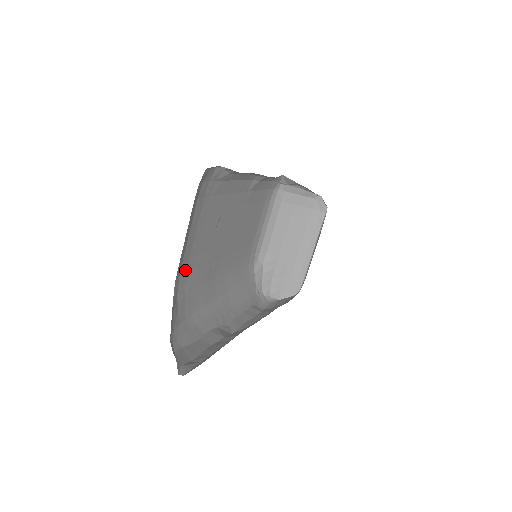
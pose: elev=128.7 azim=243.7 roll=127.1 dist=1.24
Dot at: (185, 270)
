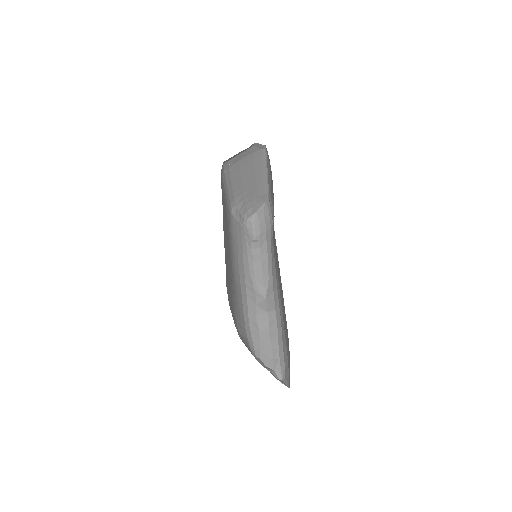
Dot at: (234, 319)
